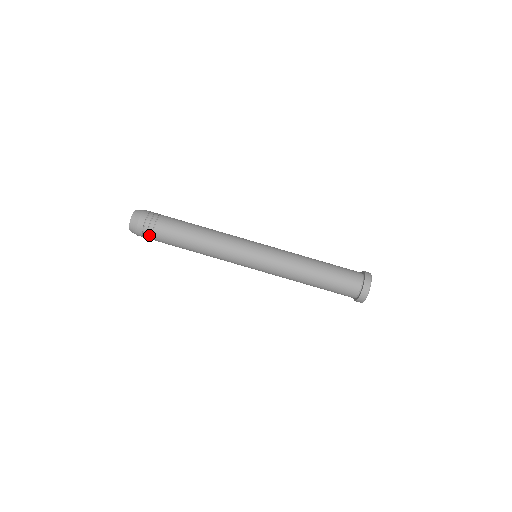
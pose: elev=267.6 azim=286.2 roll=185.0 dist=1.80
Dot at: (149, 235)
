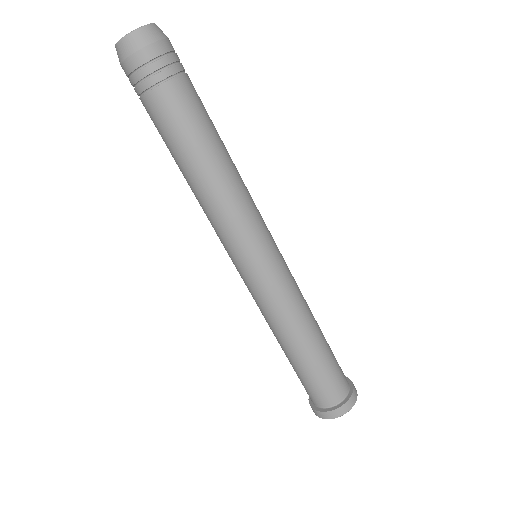
Dot at: (145, 82)
